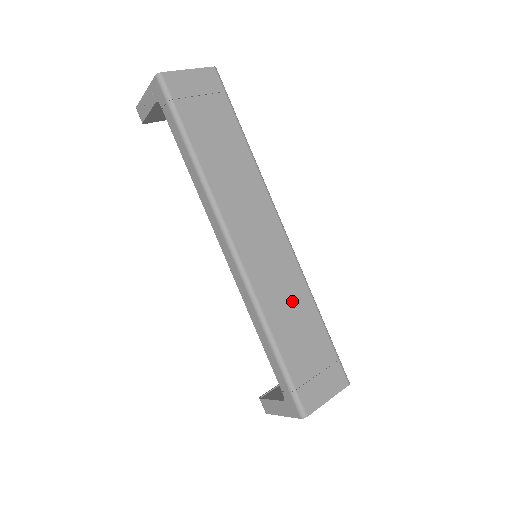
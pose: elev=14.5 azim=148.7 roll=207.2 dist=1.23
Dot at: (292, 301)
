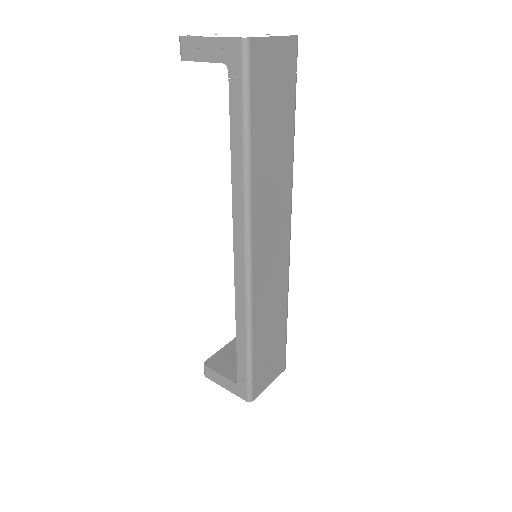
Dot at: (274, 306)
